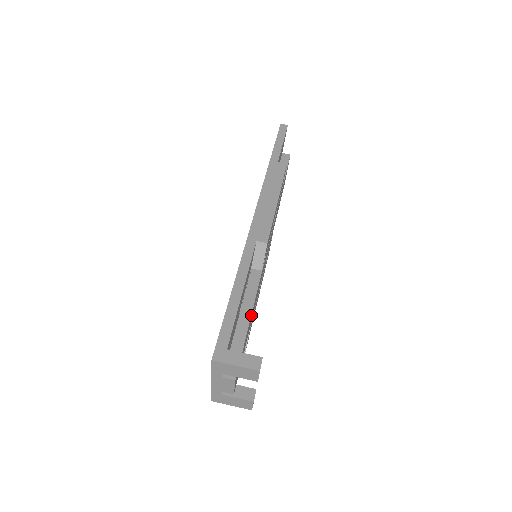
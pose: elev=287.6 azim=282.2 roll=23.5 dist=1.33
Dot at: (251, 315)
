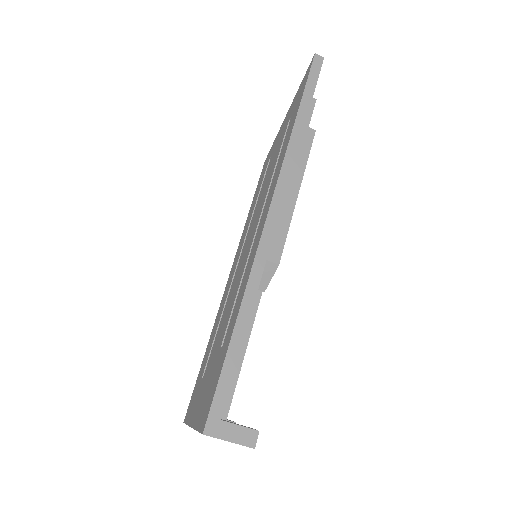
Dot at: (245, 349)
